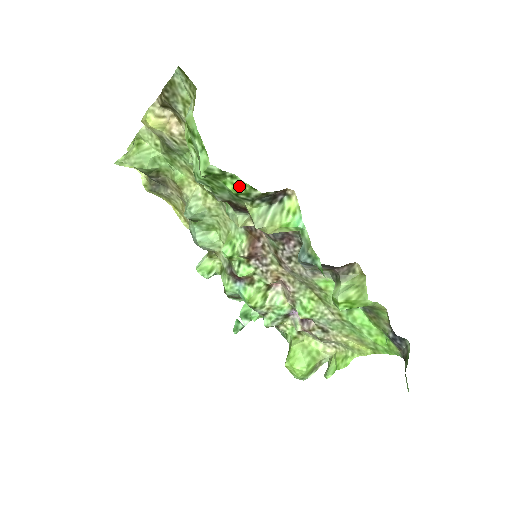
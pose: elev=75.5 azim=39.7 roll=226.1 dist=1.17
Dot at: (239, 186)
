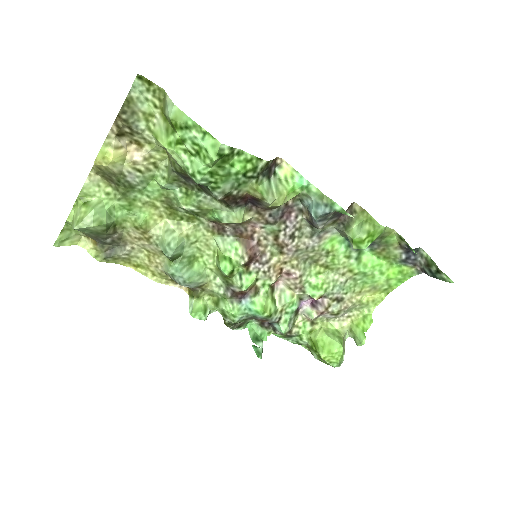
Dot at: (247, 162)
